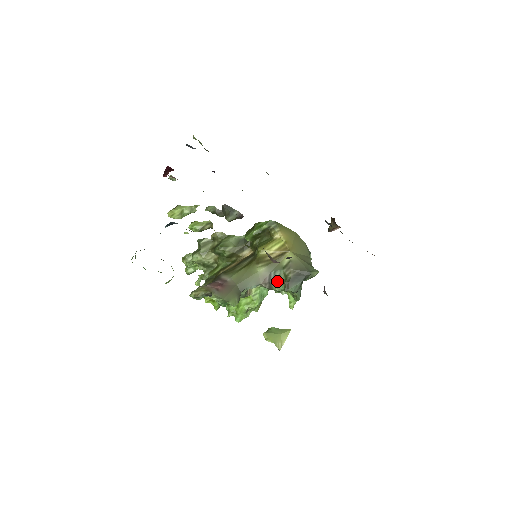
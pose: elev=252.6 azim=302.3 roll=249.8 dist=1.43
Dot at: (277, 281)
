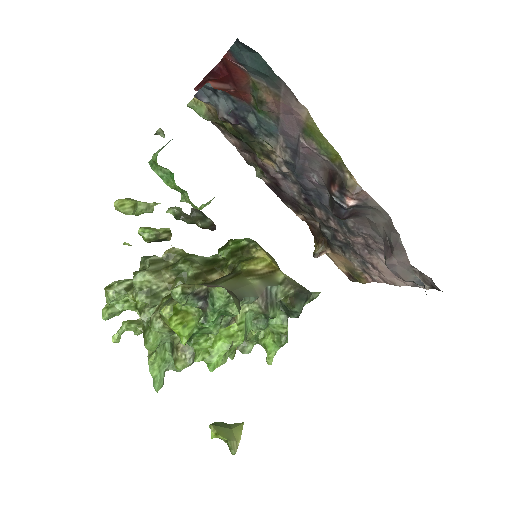
Dot at: (273, 301)
